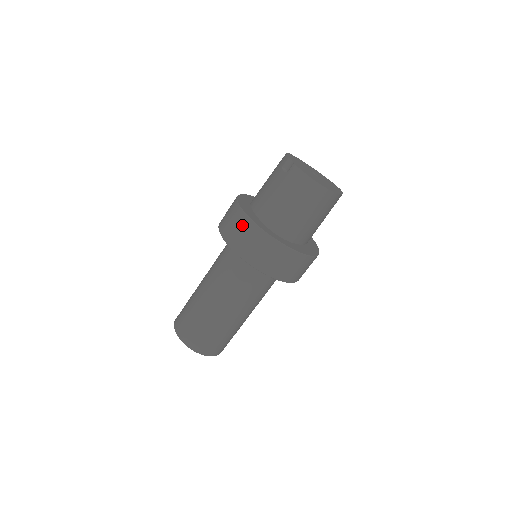
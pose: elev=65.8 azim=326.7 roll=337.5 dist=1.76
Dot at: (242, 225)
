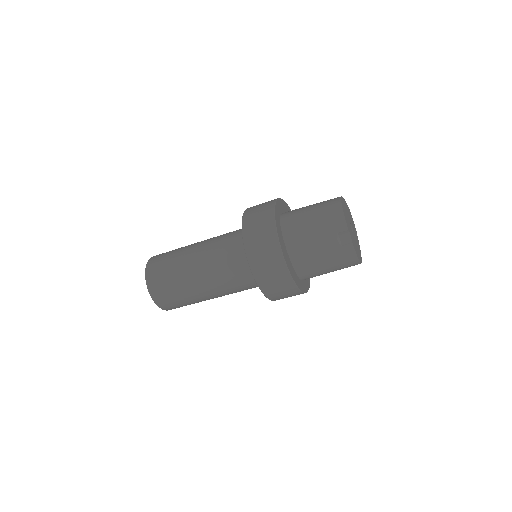
Dot at: (282, 280)
